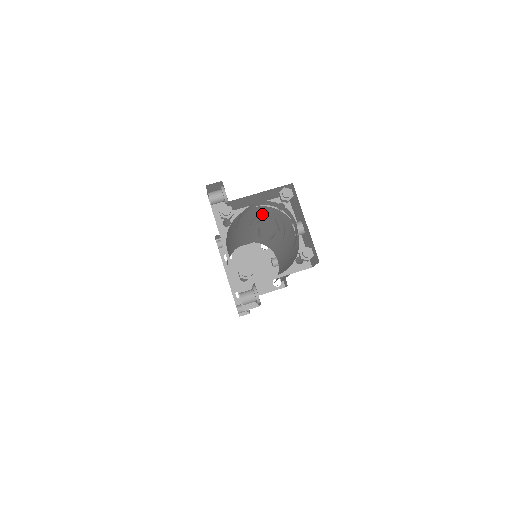
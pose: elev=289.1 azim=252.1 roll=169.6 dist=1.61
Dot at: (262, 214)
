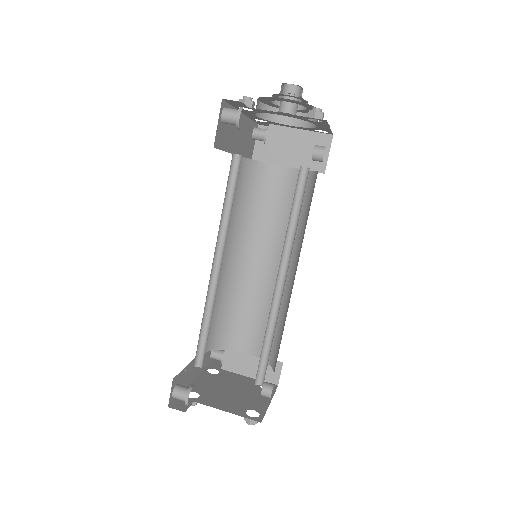
Dot at: (290, 203)
